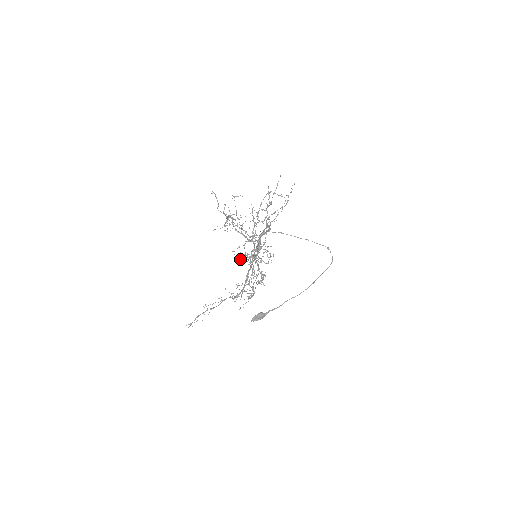
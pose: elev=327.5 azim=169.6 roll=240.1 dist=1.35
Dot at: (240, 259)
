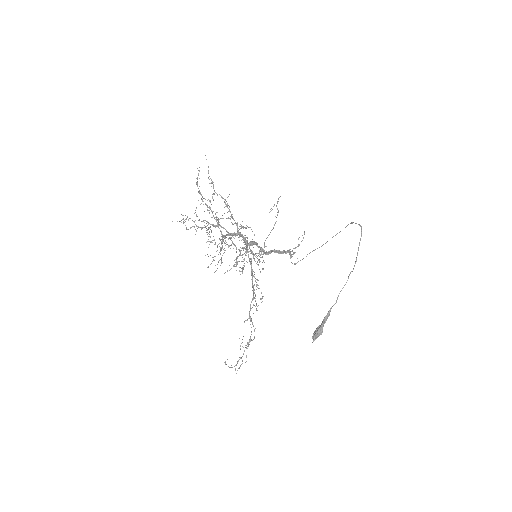
Dot at: occluded
